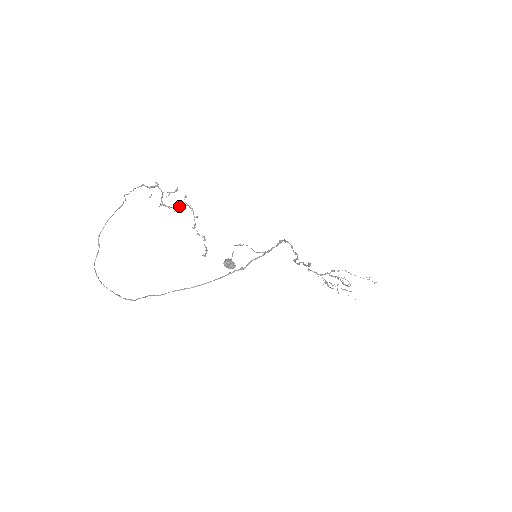
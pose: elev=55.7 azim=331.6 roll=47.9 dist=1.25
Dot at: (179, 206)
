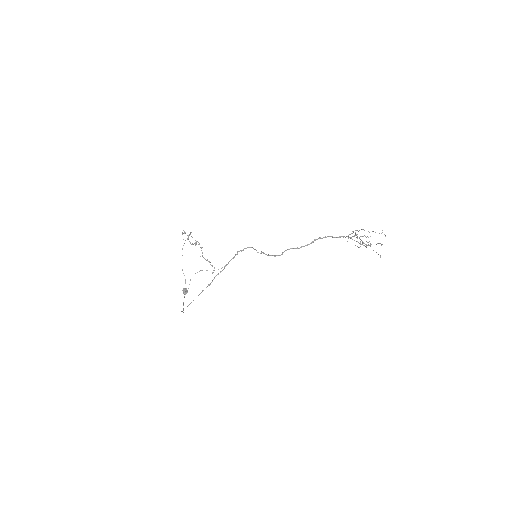
Dot at: (196, 242)
